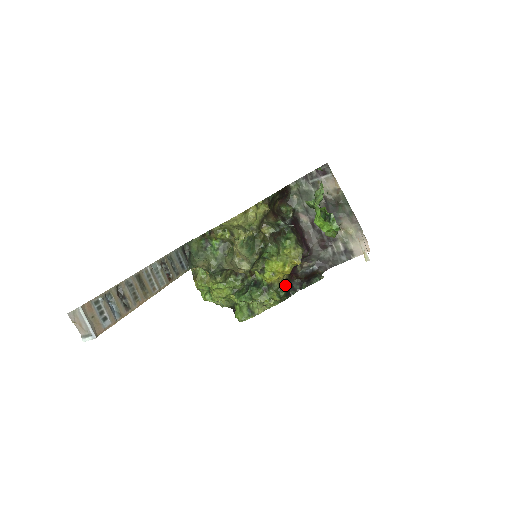
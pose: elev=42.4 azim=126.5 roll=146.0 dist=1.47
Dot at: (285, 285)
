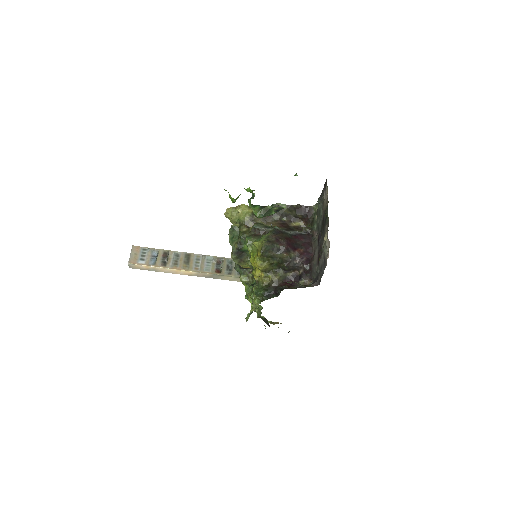
Dot at: (269, 286)
